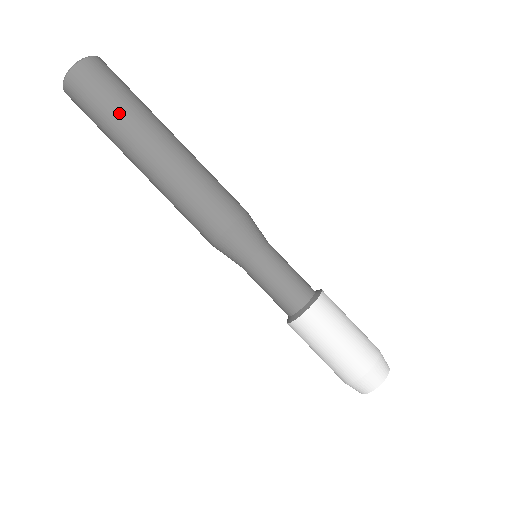
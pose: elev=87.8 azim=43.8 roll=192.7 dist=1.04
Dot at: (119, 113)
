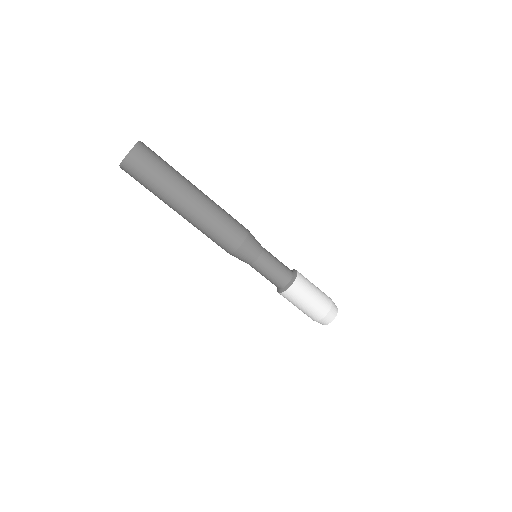
Dot at: (169, 176)
